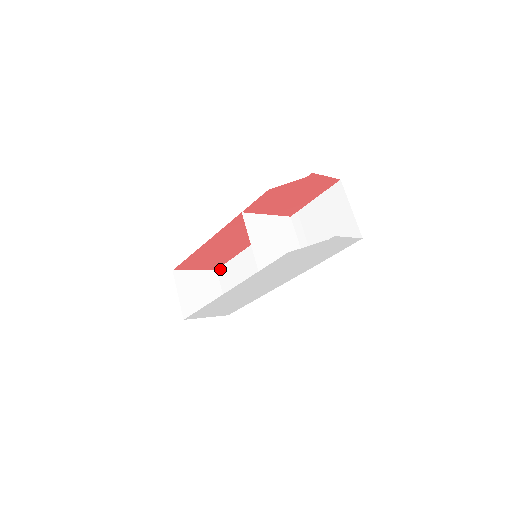
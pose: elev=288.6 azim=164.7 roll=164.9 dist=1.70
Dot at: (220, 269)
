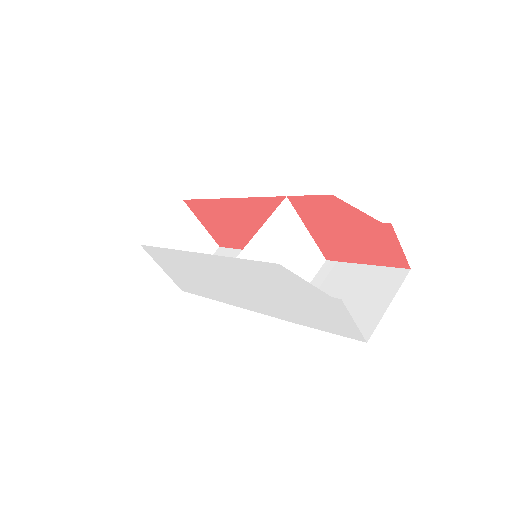
Dot at: (222, 249)
